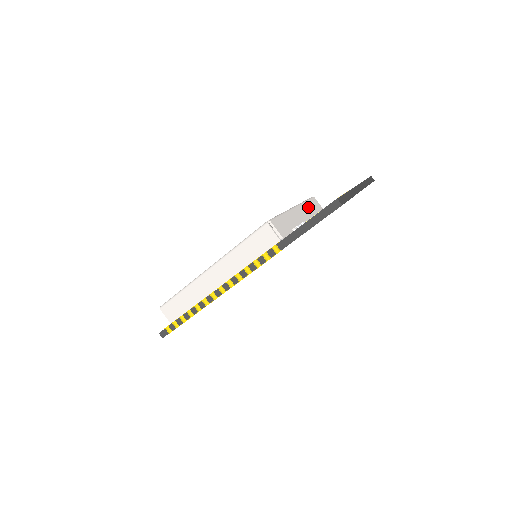
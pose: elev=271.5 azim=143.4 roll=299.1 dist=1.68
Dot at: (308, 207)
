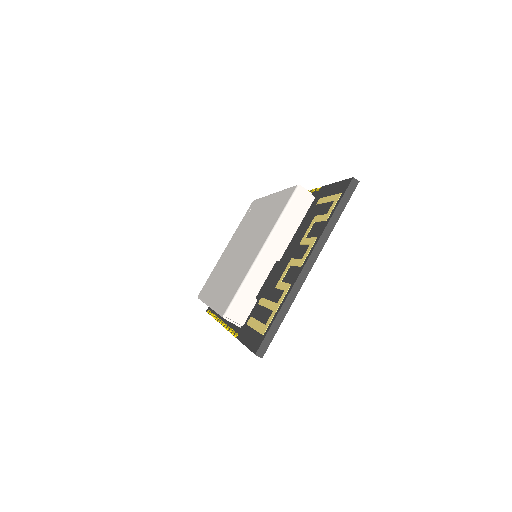
Dot at: (285, 224)
